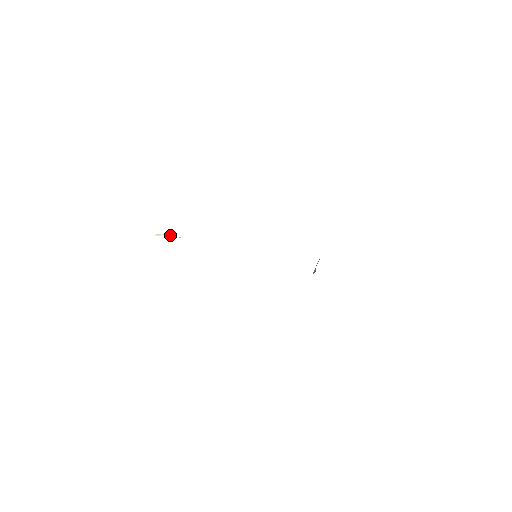
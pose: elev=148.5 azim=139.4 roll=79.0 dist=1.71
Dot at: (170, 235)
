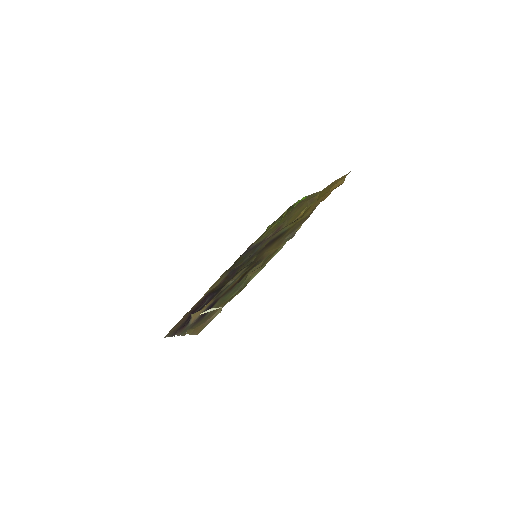
Dot at: (214, 308)
